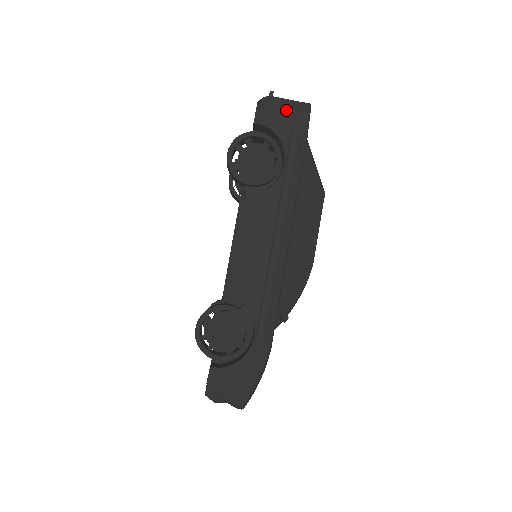
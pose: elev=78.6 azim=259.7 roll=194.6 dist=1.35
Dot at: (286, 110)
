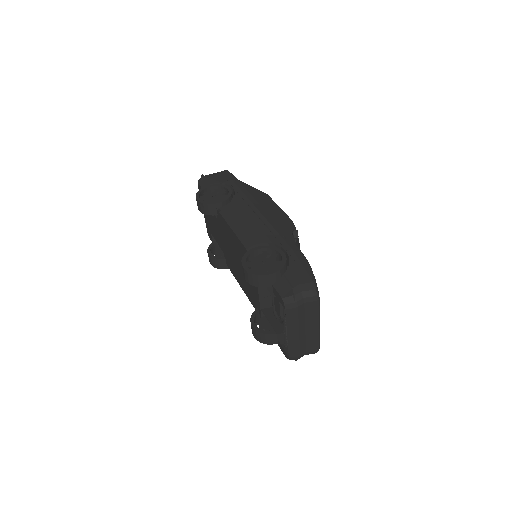
Dot at: (216, 175)
